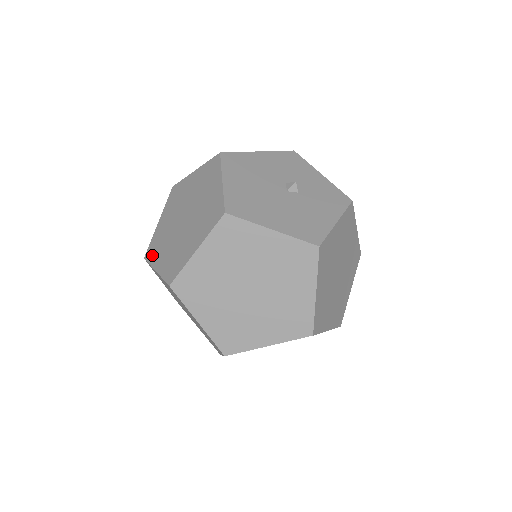
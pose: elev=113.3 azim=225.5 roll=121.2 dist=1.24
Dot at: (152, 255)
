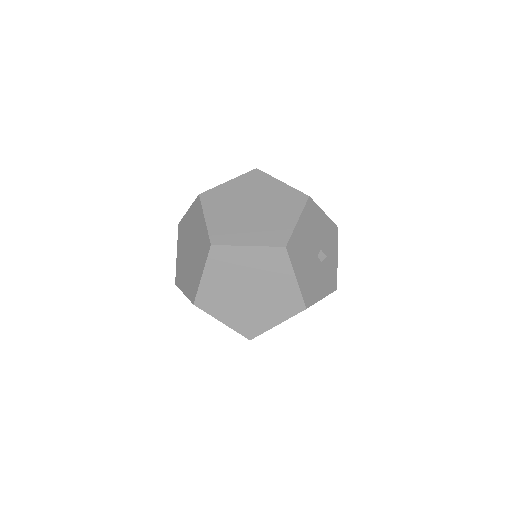
Dot at: (208, 202)
